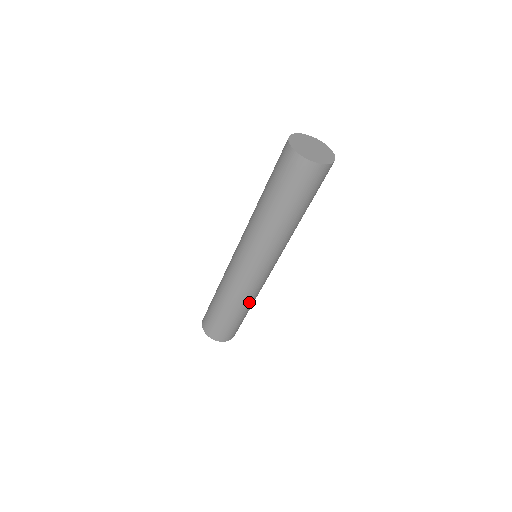
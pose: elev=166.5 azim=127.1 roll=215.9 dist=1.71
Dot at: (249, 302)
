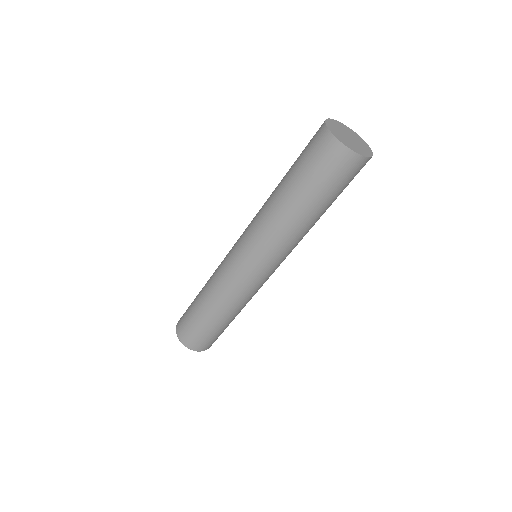
Dot at: (230, 307)
